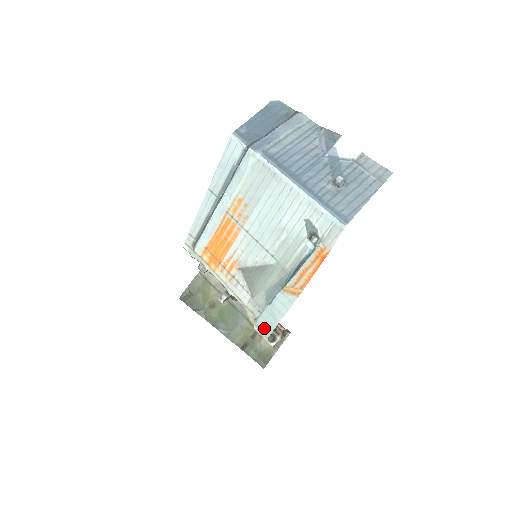
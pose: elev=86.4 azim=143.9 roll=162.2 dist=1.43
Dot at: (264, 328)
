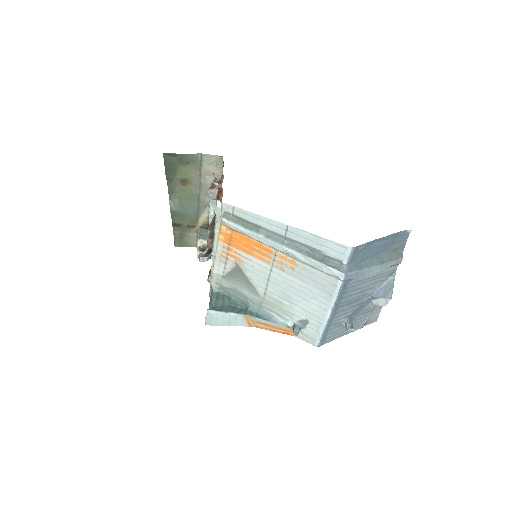
Dot at: (211, 320)
